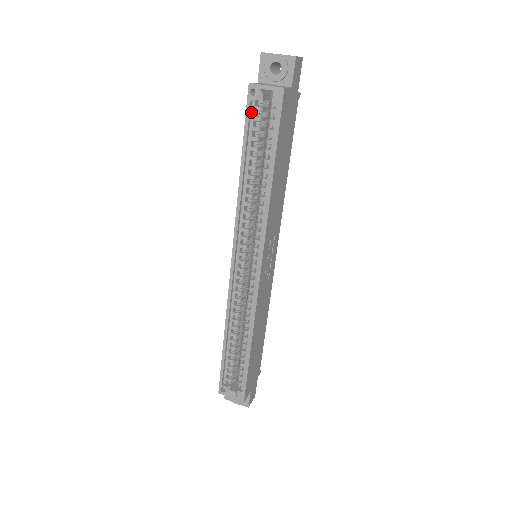
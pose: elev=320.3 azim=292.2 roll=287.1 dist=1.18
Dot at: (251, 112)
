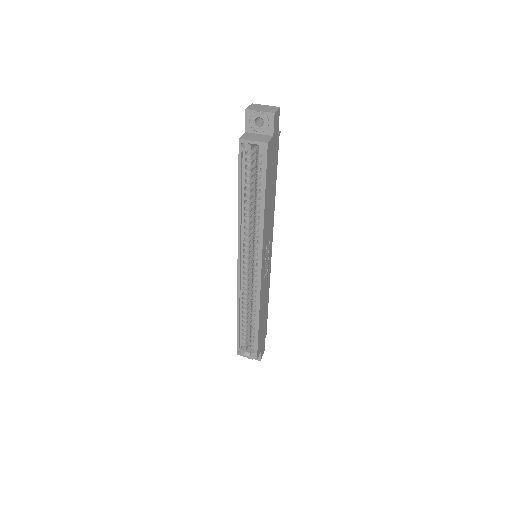
Dot at: (242, 159)
